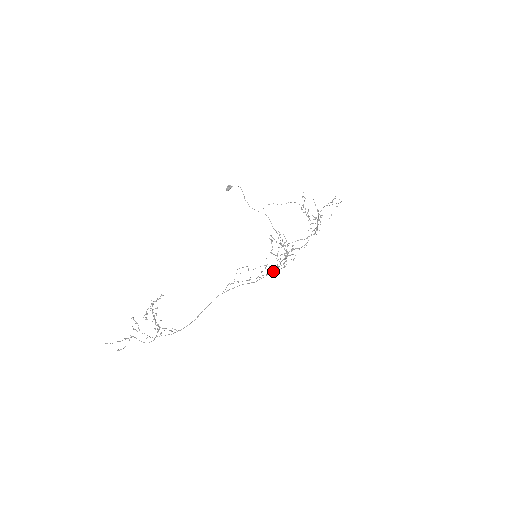
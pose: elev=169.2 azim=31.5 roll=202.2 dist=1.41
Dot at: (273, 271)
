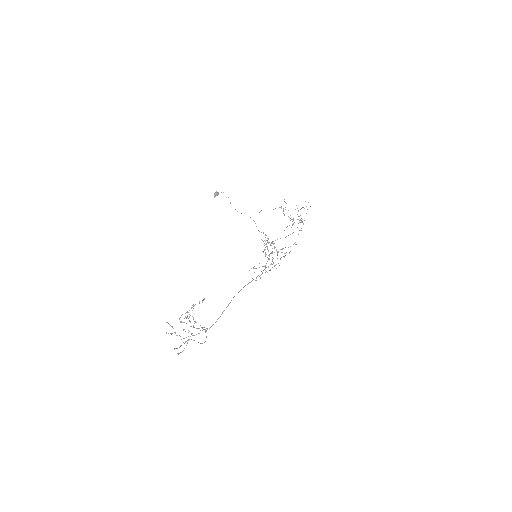
Dot at: (276, 268)
